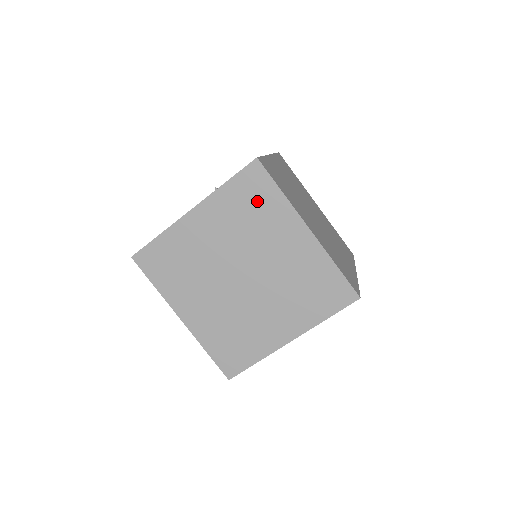
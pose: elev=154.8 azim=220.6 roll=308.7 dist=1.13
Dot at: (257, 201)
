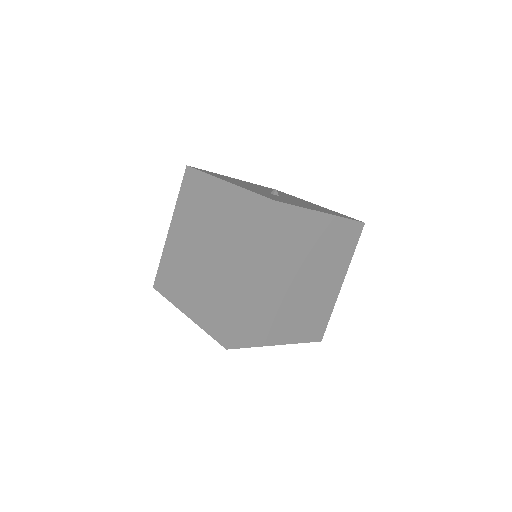
Dot at: (249, 224)
